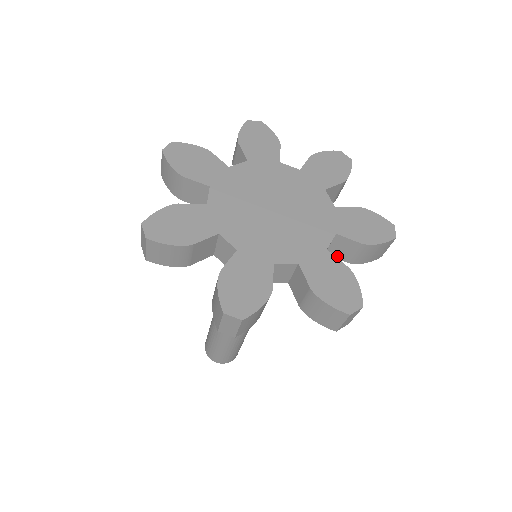
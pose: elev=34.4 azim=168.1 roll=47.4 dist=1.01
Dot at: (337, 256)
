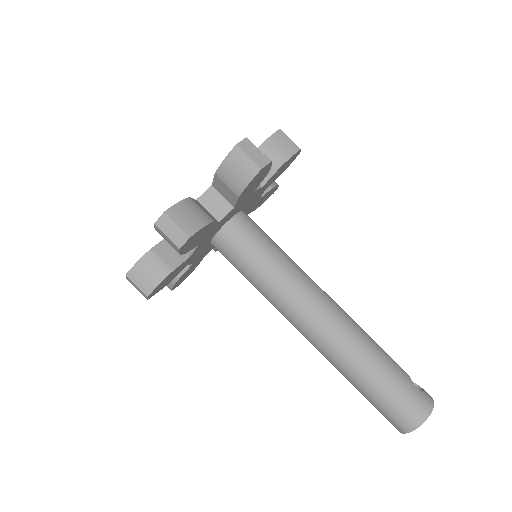
Dot at: (234, 201)
